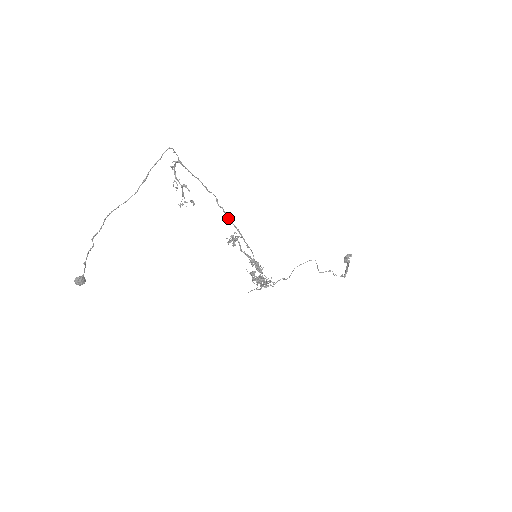
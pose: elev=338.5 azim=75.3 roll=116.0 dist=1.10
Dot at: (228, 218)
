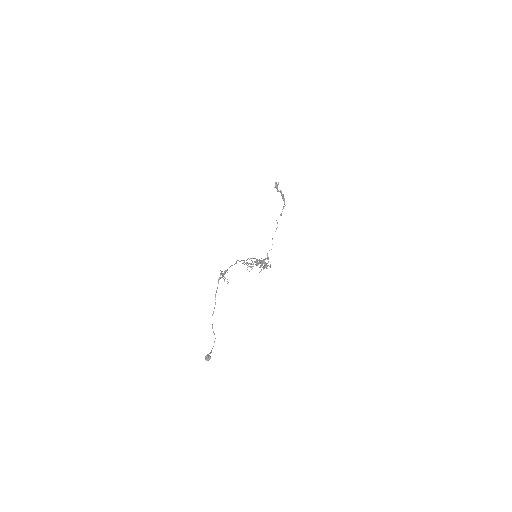
Dot at: (244, 260)
